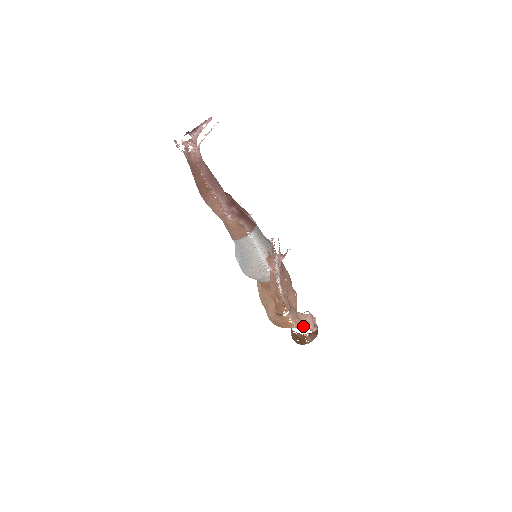
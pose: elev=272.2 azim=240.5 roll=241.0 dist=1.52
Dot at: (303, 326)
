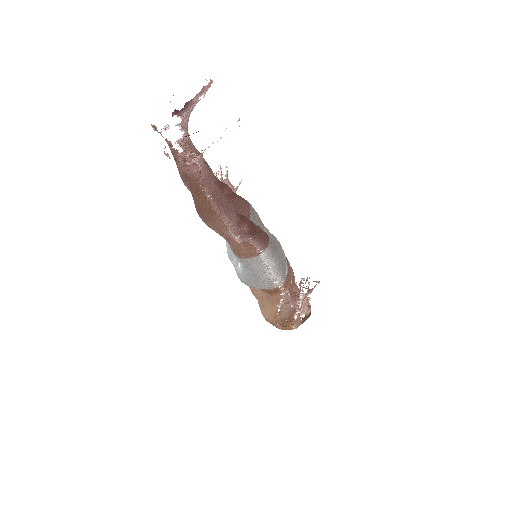
Dot at: occluded
